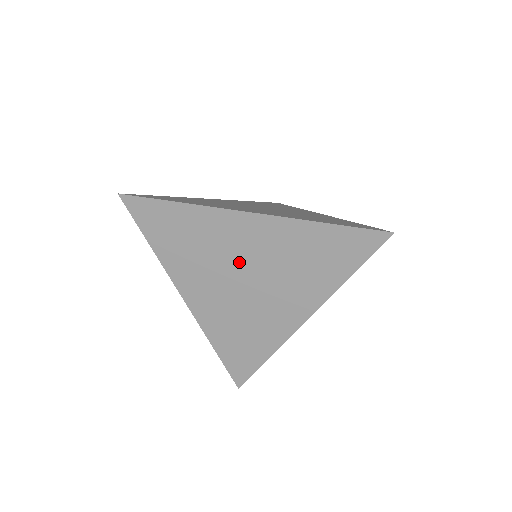
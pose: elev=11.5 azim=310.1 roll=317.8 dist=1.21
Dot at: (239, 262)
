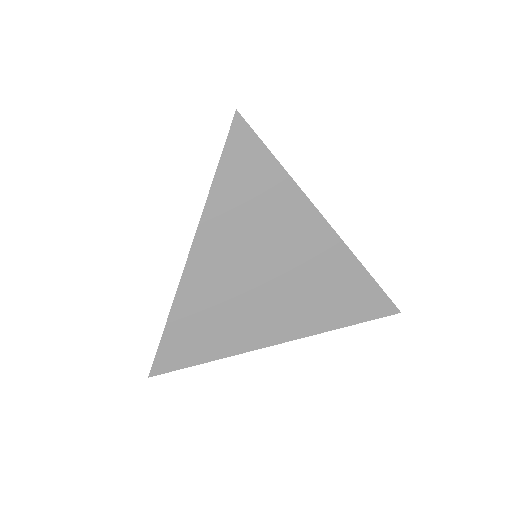
Dot at: occluded
